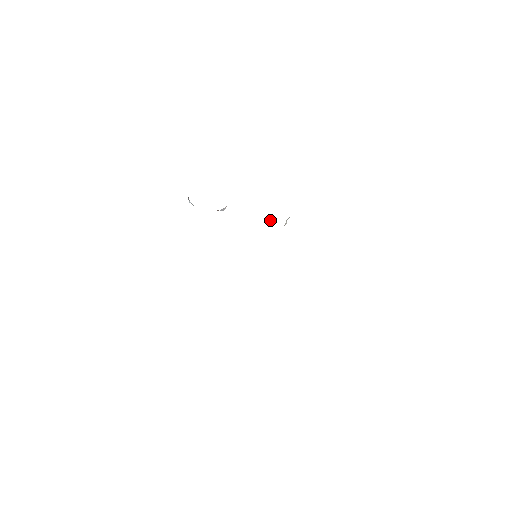
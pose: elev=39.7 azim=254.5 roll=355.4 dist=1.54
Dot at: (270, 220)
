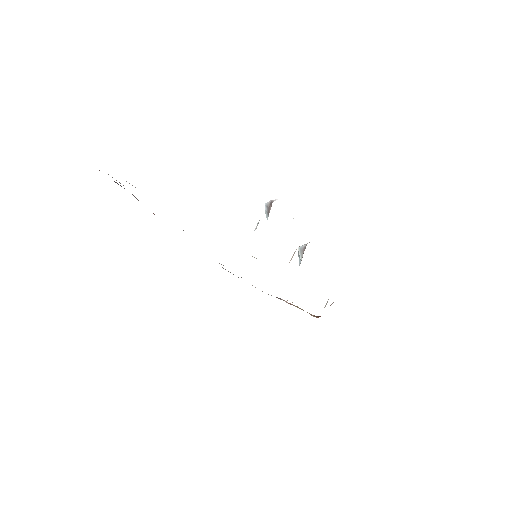
Dot at: (301, 253)
